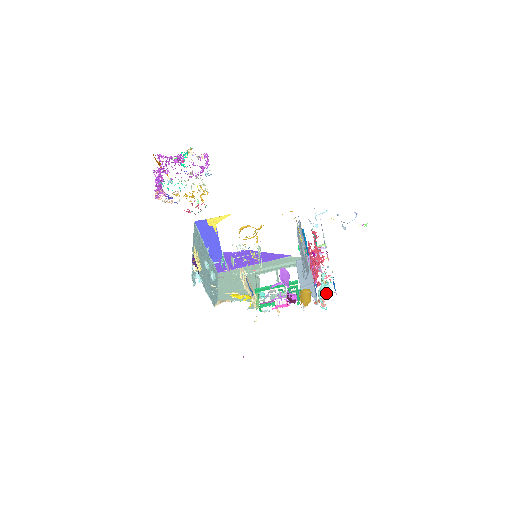
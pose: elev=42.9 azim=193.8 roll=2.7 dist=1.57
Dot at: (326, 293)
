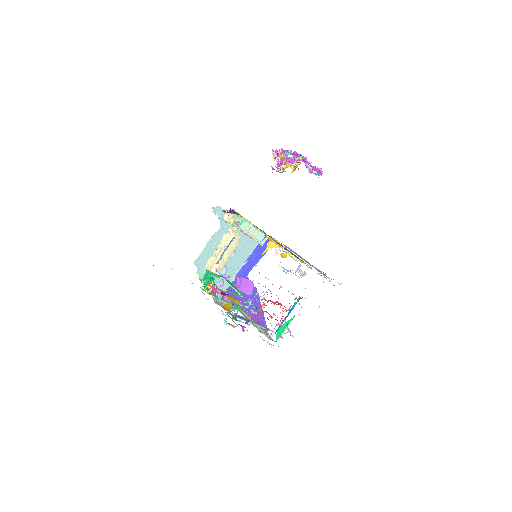
Dot at: occluded
